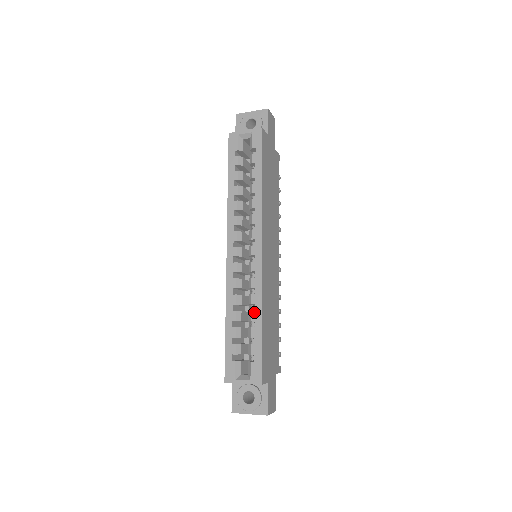
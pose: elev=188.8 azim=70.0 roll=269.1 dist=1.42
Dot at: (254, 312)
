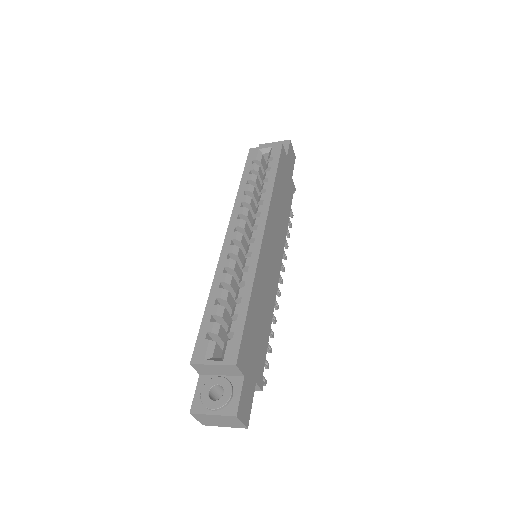
Dot at: (243, 289)
